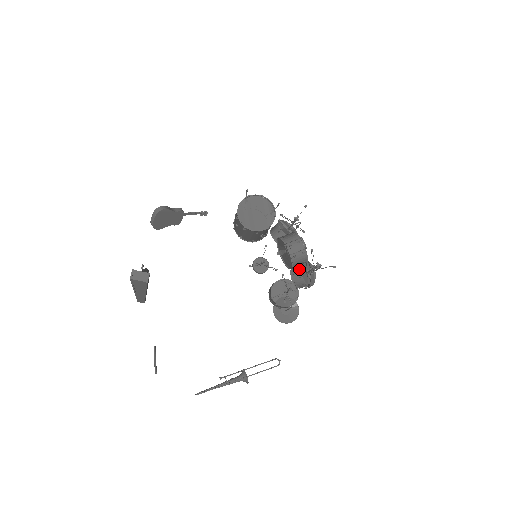
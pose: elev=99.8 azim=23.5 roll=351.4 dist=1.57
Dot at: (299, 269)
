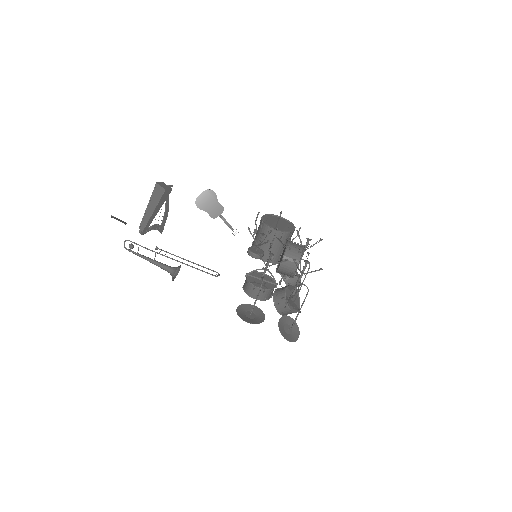
Dot at: (286, 286)
